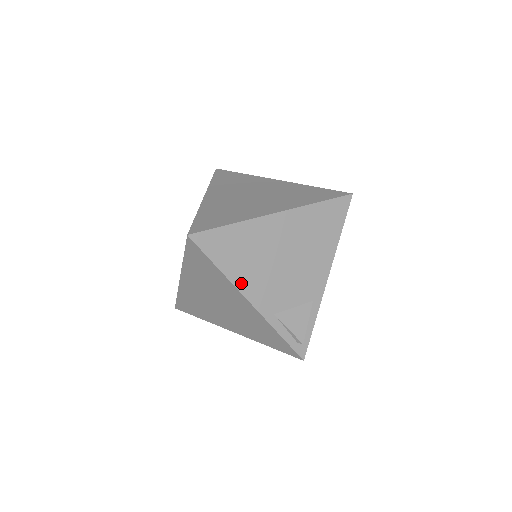
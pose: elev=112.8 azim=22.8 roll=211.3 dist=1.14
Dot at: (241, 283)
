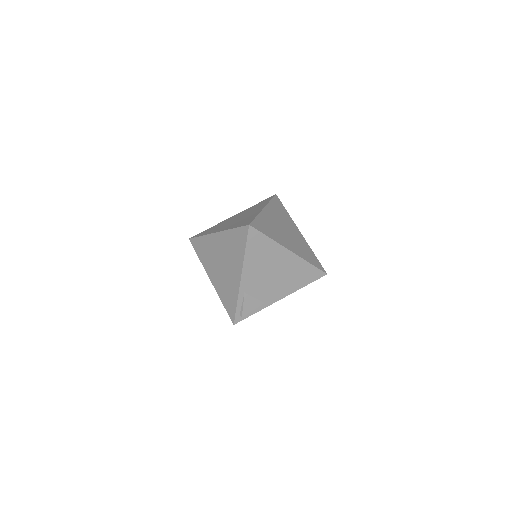
Dot at: (247, 266)
